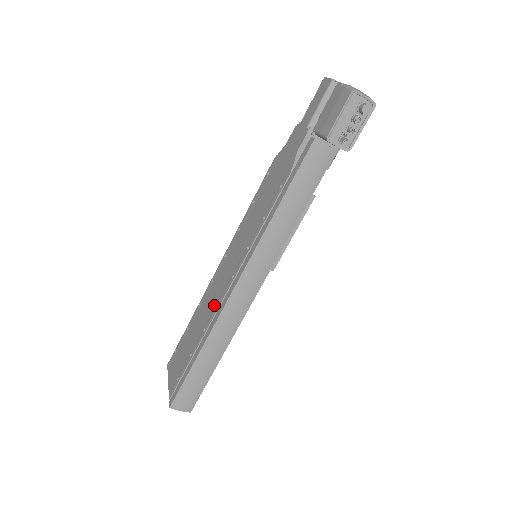
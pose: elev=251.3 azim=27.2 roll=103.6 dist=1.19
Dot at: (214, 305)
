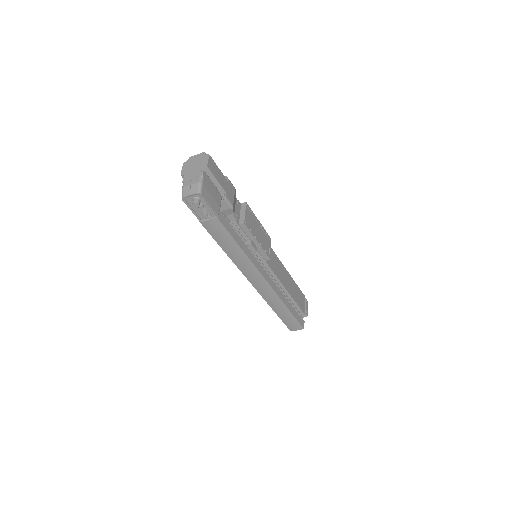
Dot at: occluded
